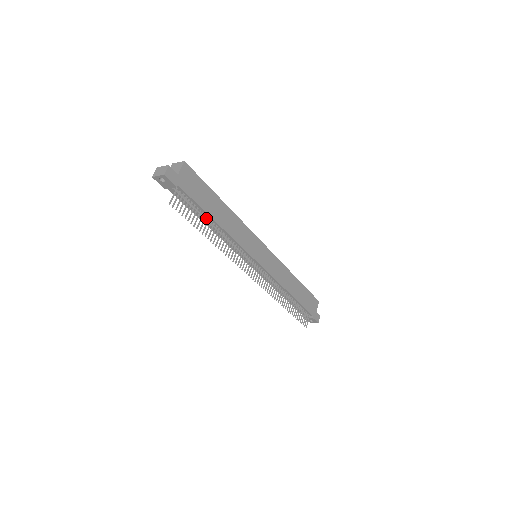
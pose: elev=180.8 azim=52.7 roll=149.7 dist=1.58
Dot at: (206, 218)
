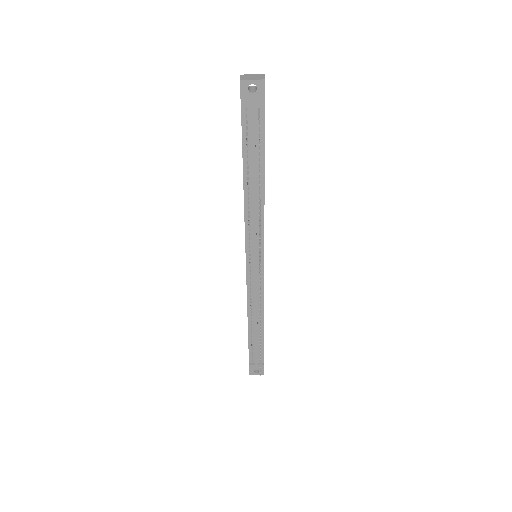
Dot at: (255, 172)
